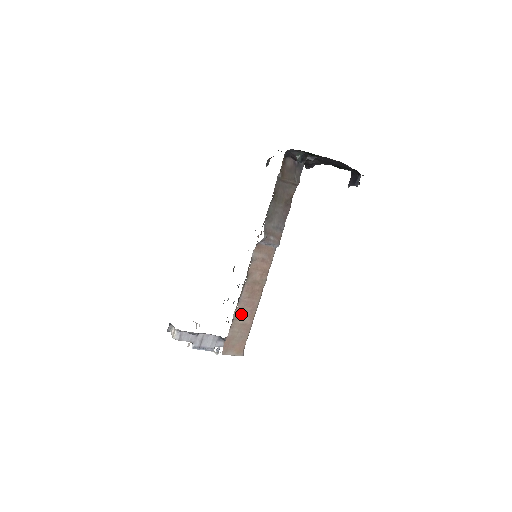
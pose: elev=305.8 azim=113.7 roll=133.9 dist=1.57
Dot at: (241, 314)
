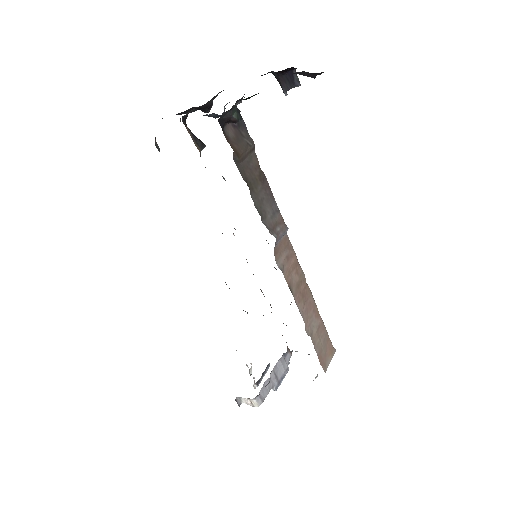
Dot at: (310, 325)
